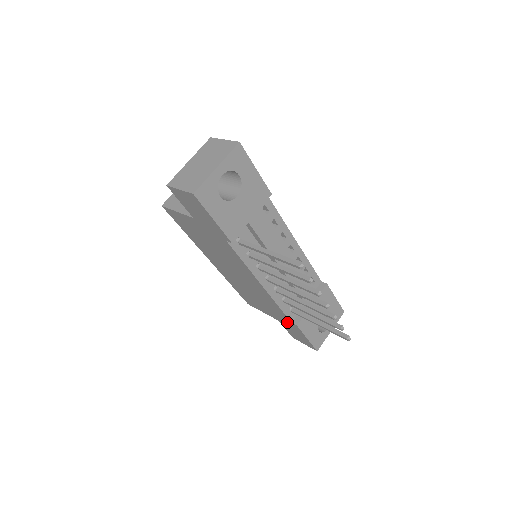
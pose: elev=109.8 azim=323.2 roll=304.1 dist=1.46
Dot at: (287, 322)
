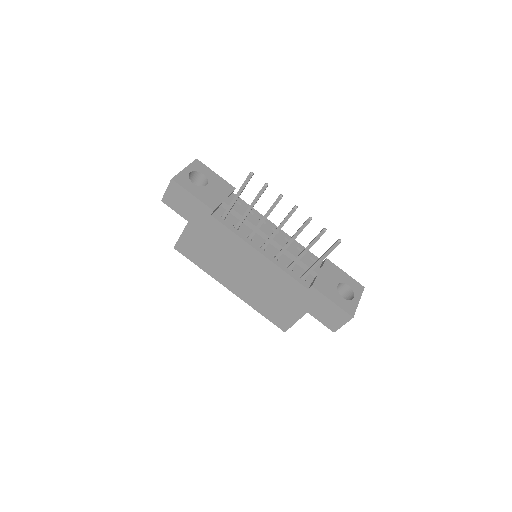
Dot at: (308, 298)
